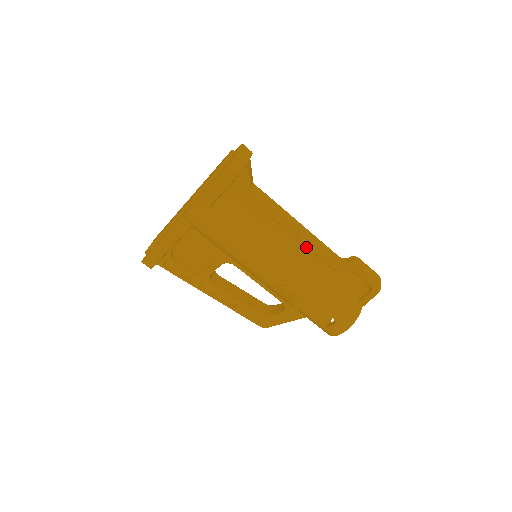
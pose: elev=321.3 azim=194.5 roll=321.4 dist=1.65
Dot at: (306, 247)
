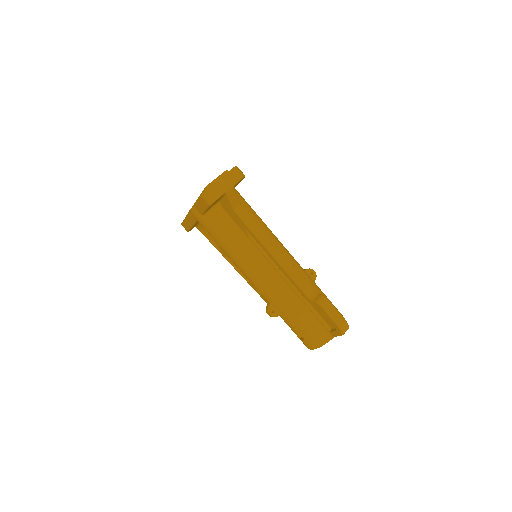
Dot at: occluded
